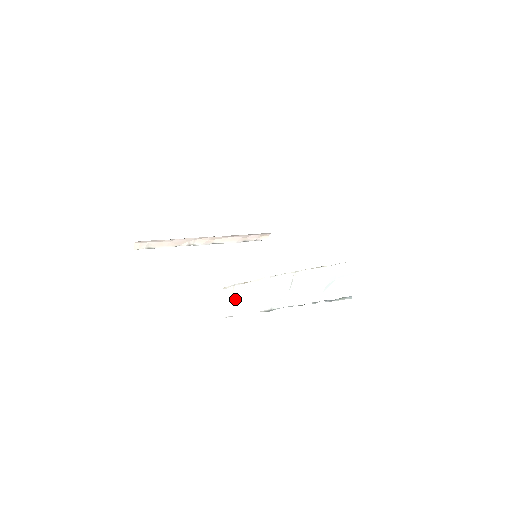
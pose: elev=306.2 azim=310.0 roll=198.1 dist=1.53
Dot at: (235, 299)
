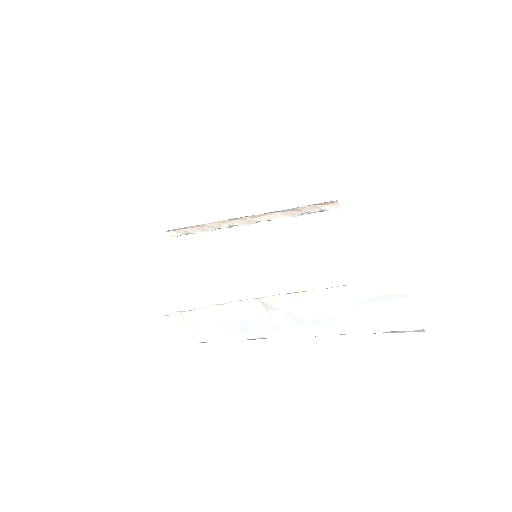
Dot at: (192, 326)
